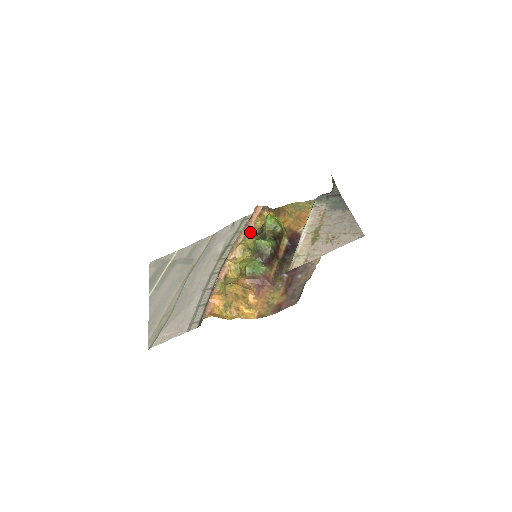
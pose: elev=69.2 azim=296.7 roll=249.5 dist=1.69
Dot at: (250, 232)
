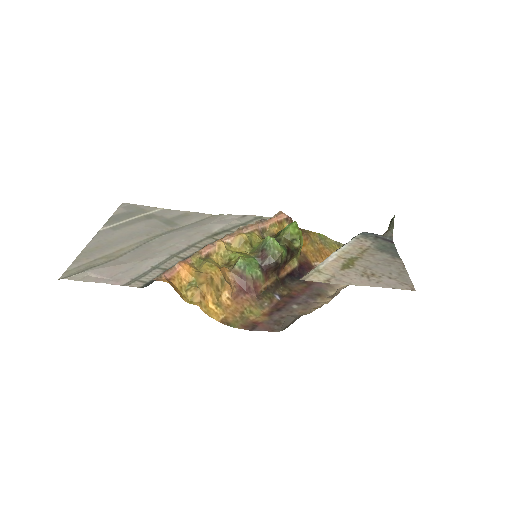
Dot at: (261, 231)
